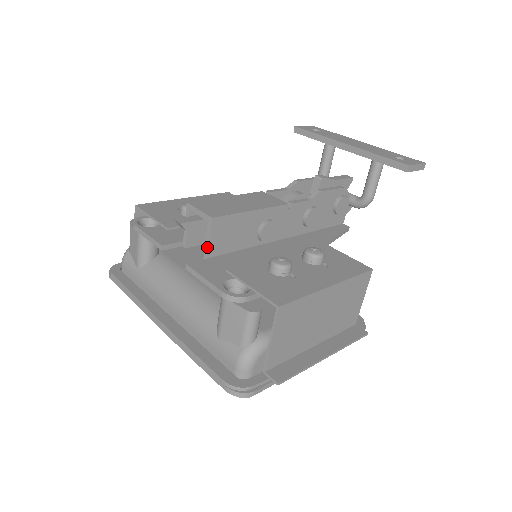
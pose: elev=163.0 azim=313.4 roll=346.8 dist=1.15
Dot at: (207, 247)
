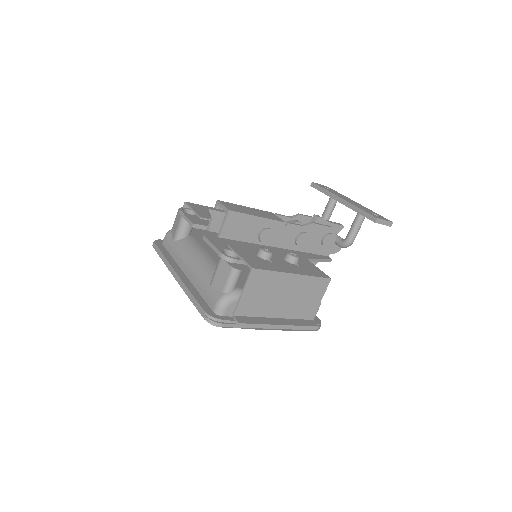
Dot at: (221, 230)
